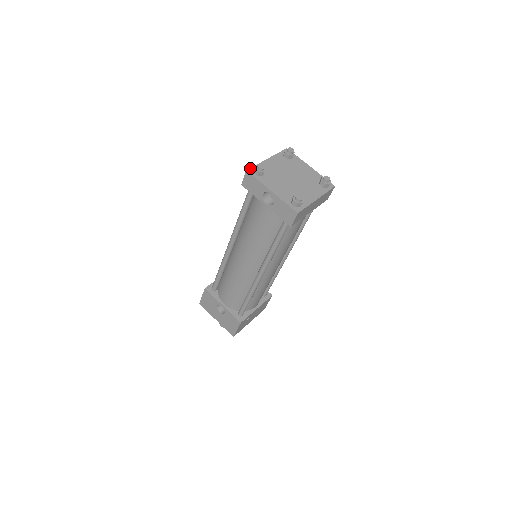
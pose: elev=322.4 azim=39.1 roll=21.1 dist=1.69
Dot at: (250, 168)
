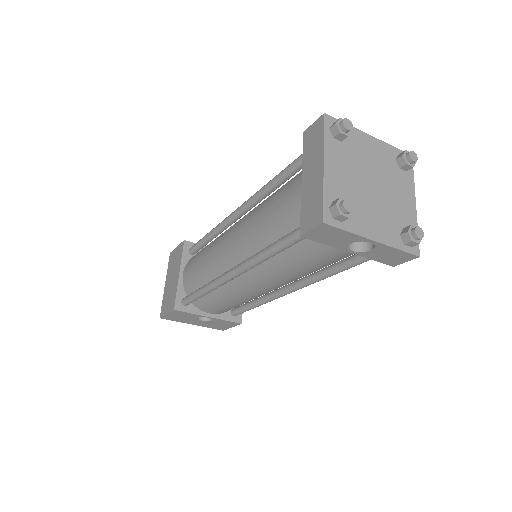
Dot at: (323, 212)
